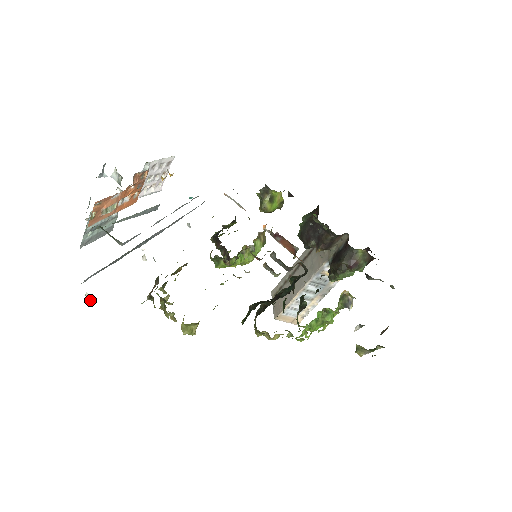
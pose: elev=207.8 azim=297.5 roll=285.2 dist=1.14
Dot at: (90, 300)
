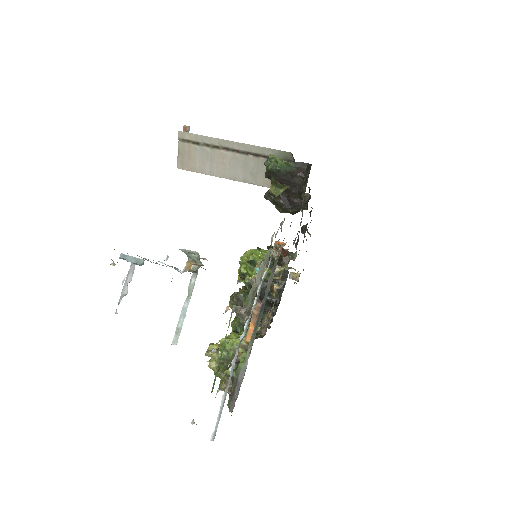
Dot at: (193, 423)
